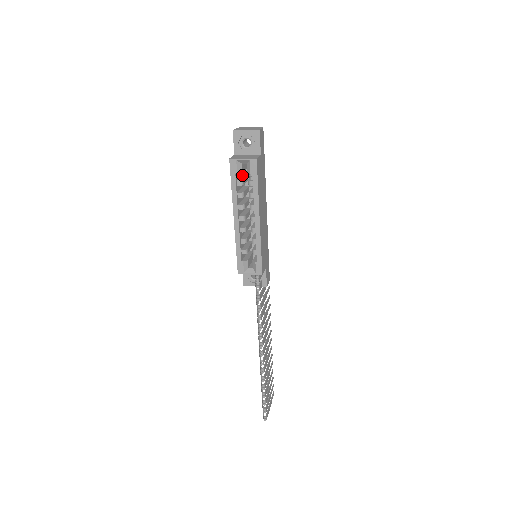
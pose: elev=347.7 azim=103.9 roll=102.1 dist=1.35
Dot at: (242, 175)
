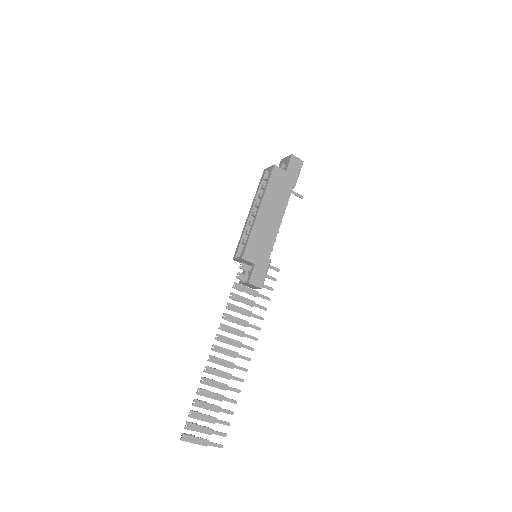
Dot at: occluded
